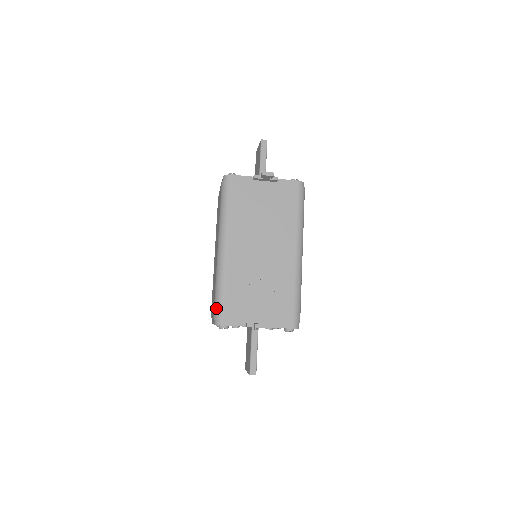
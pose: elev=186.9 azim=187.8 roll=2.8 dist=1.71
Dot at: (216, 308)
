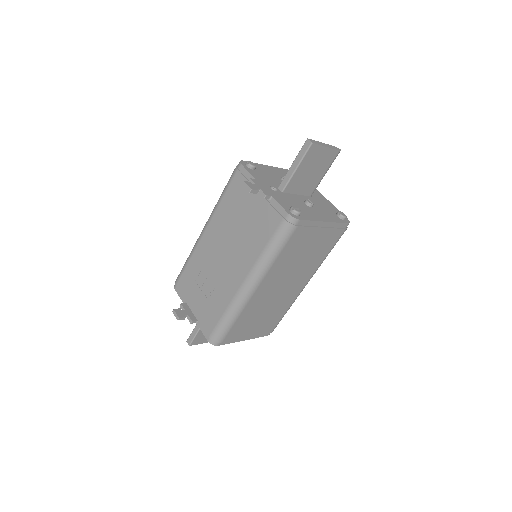
Dot at: occluded
